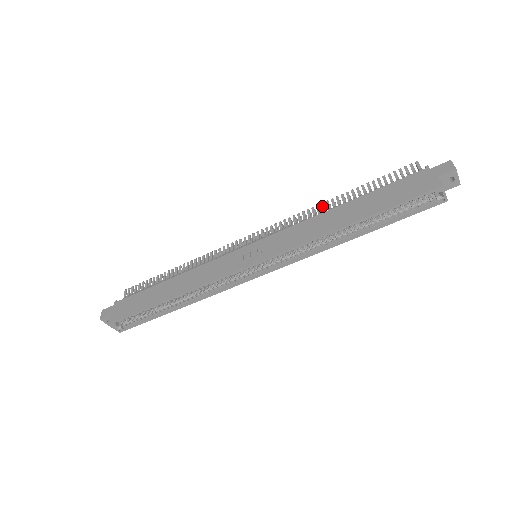
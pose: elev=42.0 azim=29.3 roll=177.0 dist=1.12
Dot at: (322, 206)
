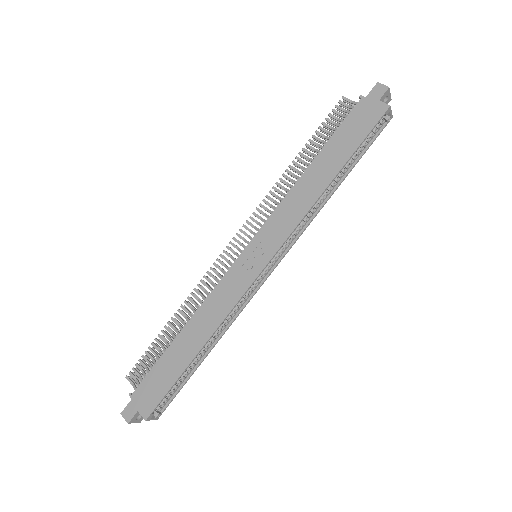
Dot at: (285, 177)
